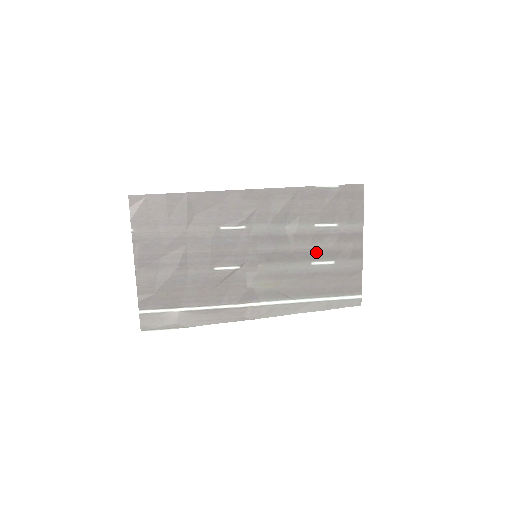
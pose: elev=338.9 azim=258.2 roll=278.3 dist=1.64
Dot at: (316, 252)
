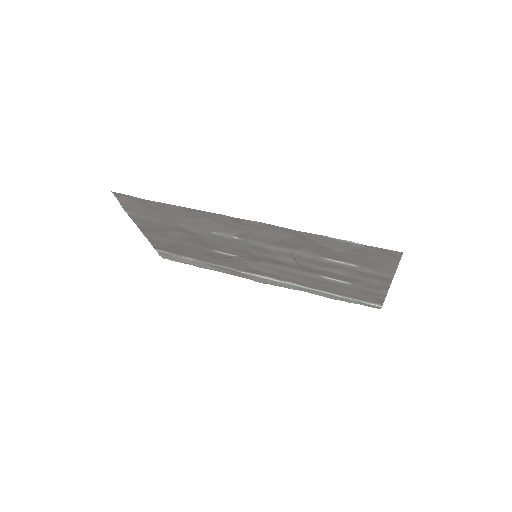
Dot at: (327, 272)
